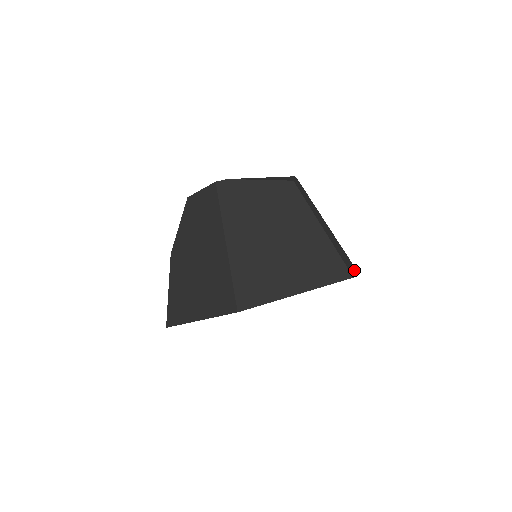
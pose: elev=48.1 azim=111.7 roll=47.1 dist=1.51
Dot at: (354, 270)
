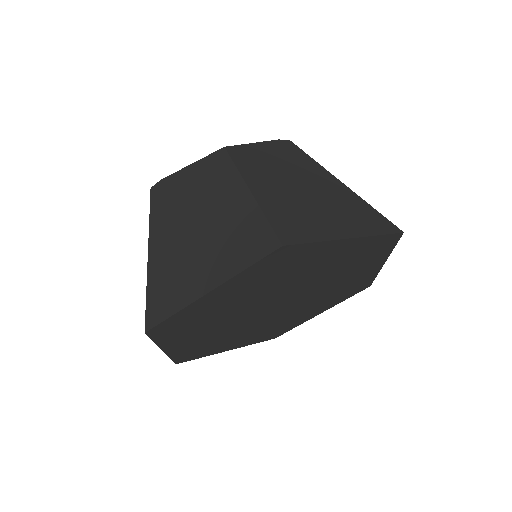
Dot at: (361, 233)
